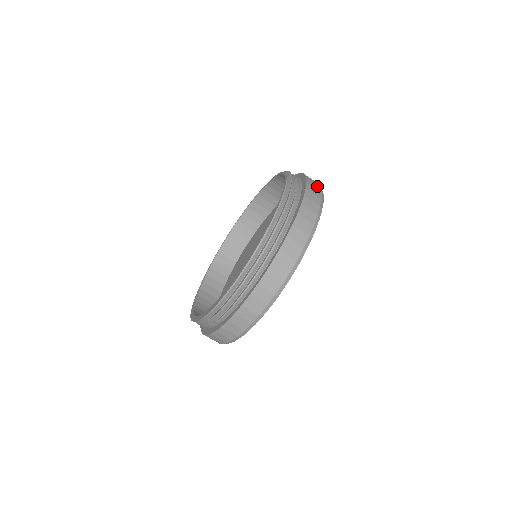
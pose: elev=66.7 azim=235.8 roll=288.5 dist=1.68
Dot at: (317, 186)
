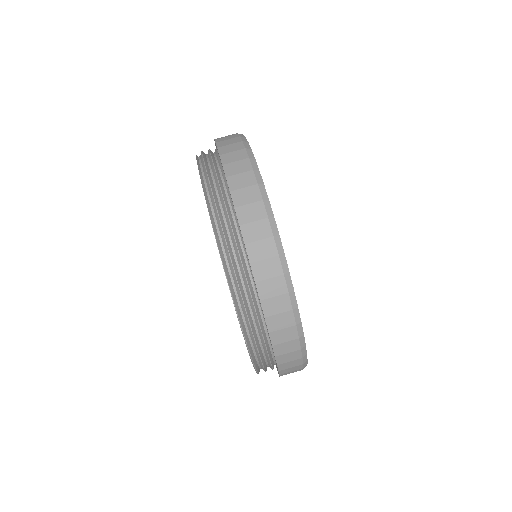
Dot at: occluded
